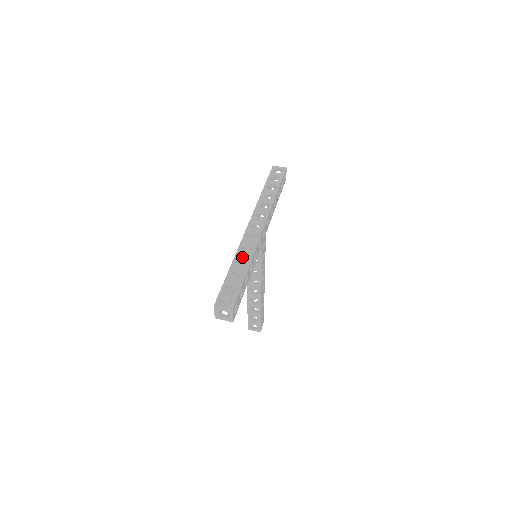
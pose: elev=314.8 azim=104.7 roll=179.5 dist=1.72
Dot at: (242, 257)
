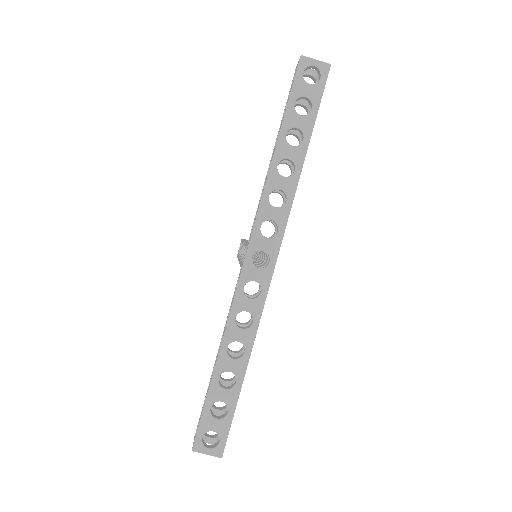
Dot at: (235, 340)
